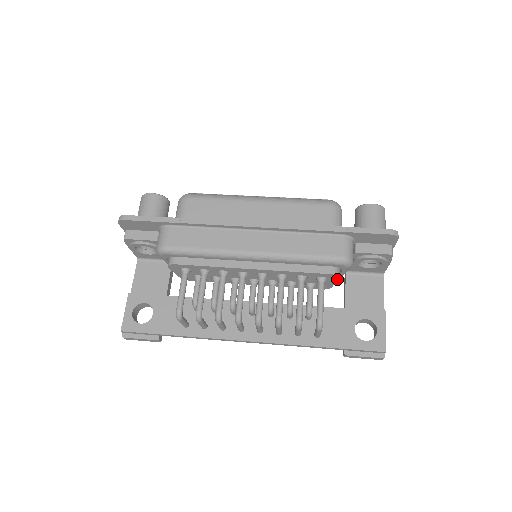
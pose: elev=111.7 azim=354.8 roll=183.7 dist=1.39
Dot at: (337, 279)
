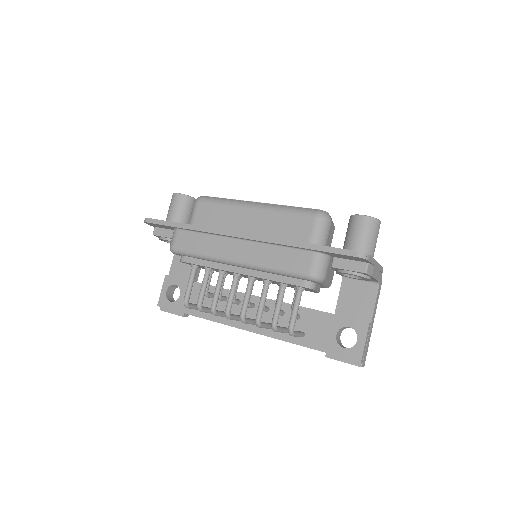
Dot at: (314, 290)
